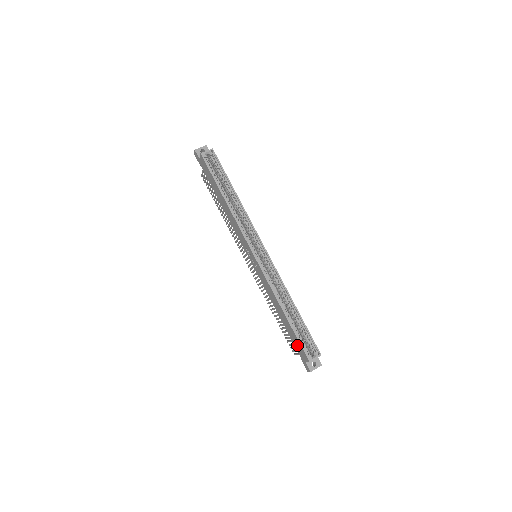
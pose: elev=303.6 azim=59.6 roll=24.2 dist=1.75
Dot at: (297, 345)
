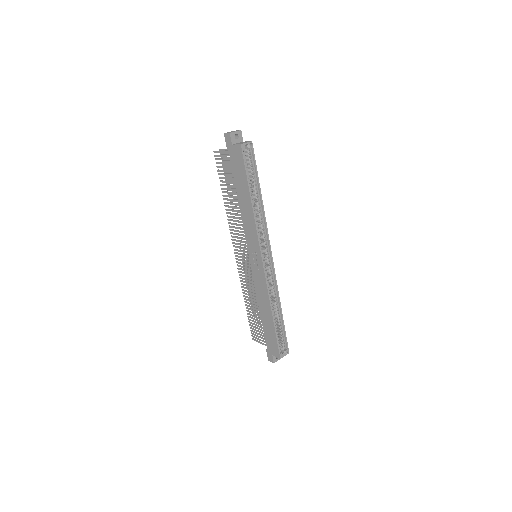
Dot at: (271, 342)
